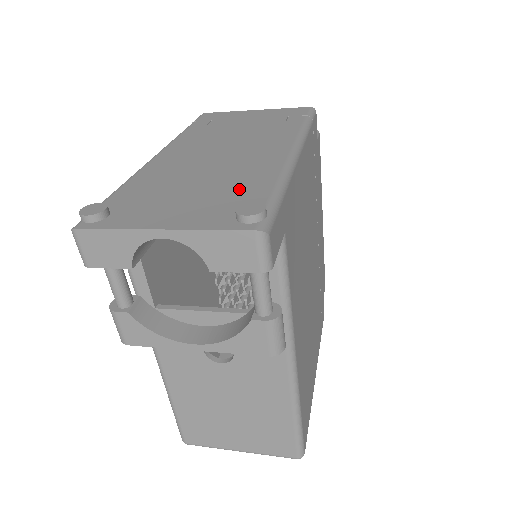
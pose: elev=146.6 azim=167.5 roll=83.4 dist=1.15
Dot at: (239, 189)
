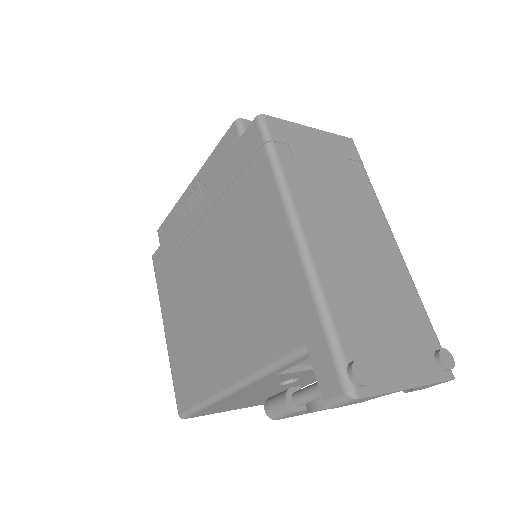
Dot at: (412, 318)
